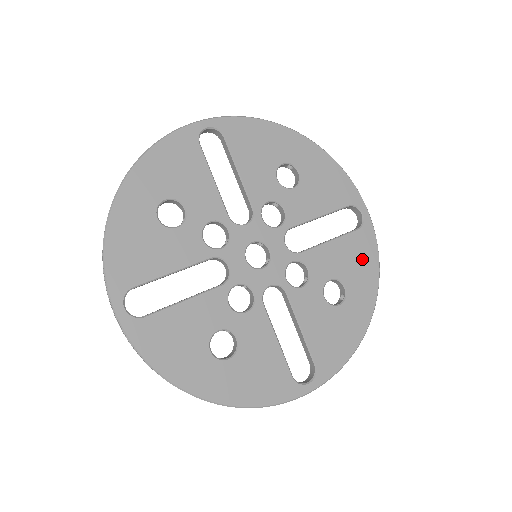
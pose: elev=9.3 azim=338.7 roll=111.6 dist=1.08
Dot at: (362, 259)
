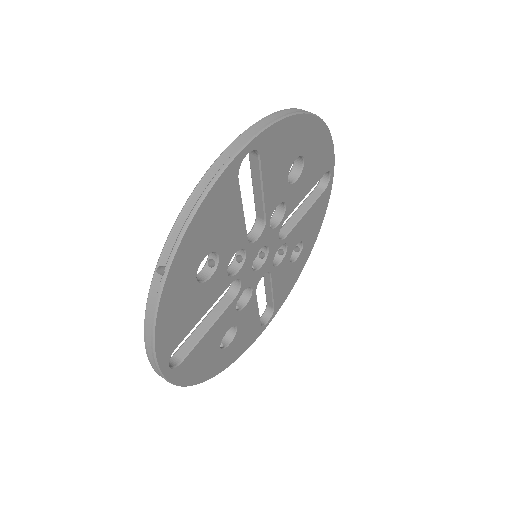
Dot at: (318, 215)
